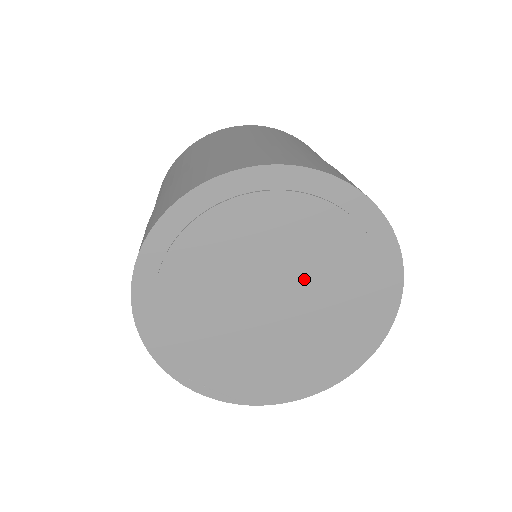
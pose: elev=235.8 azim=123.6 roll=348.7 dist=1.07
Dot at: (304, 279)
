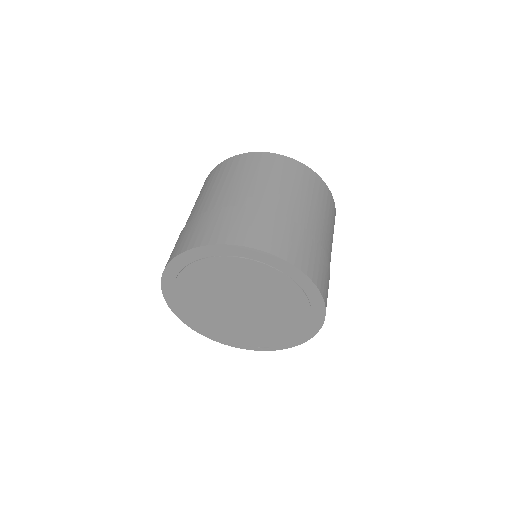
Dot at: (243, 290)
